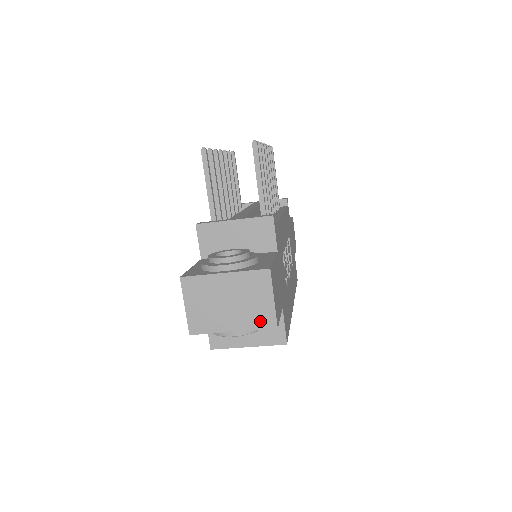
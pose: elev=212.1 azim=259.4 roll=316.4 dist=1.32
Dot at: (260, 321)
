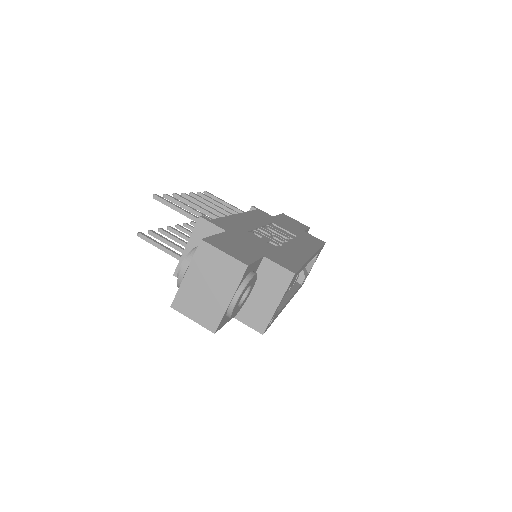
Dot at: (235, 275)
